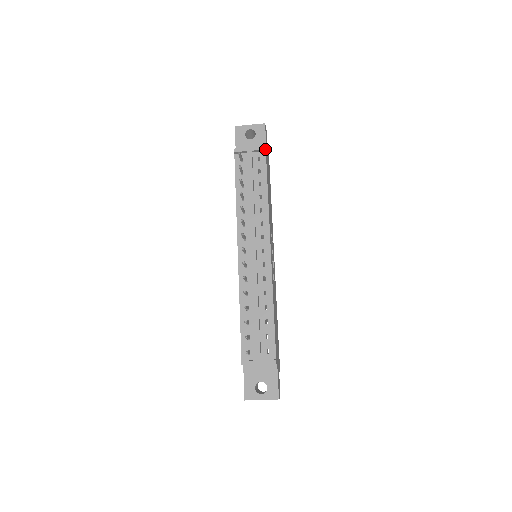
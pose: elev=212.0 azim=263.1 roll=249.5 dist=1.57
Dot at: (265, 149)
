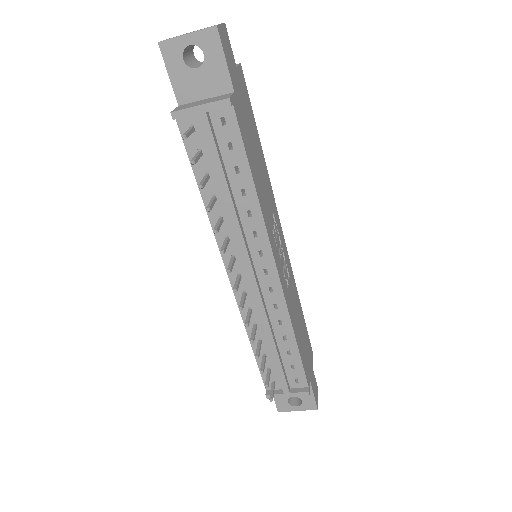
Dot at: (230, 104)
